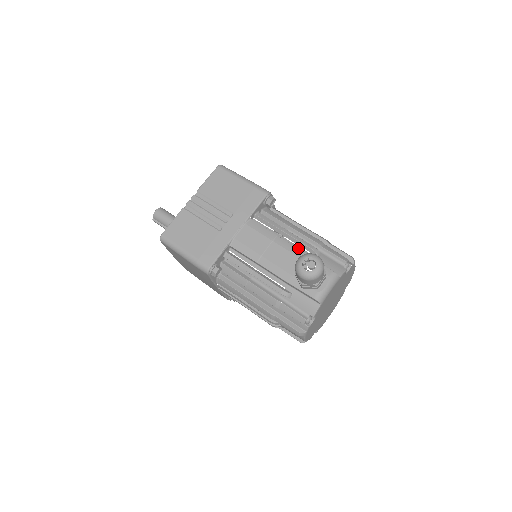
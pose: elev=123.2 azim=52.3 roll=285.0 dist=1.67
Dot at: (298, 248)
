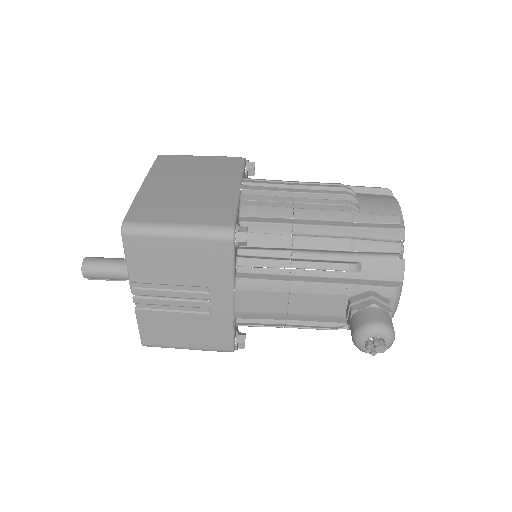
Dot at: (325, 274)
